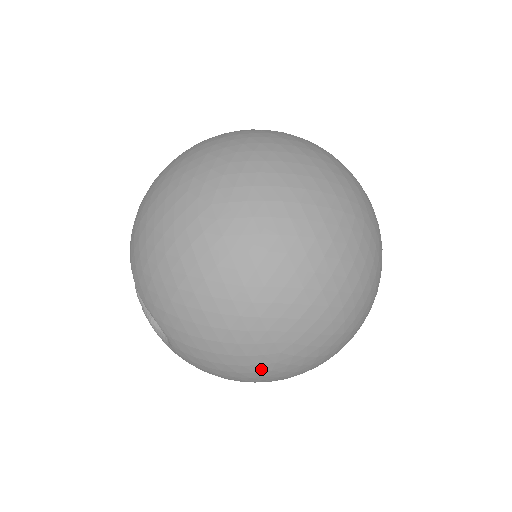
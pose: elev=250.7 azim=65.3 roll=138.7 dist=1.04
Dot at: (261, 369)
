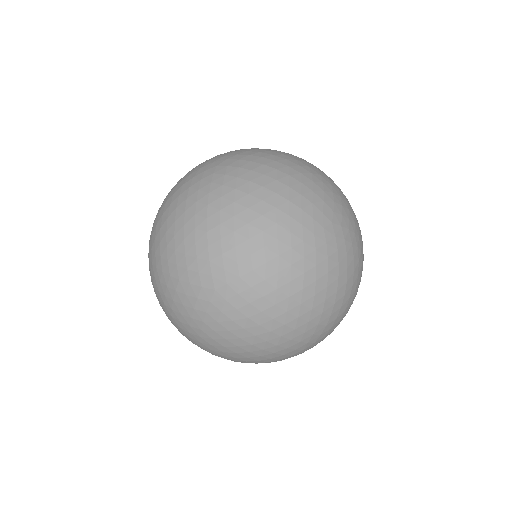
Dot at: occluded
